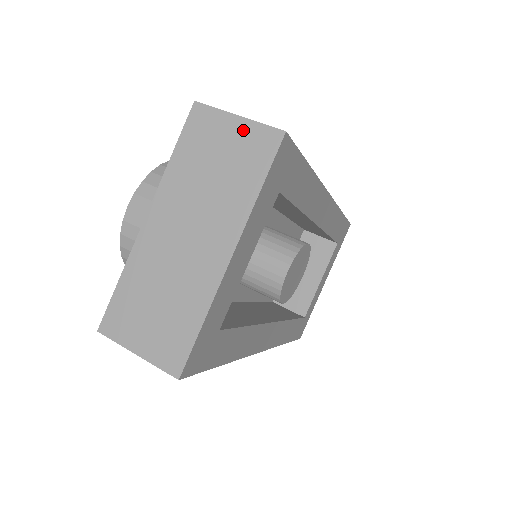
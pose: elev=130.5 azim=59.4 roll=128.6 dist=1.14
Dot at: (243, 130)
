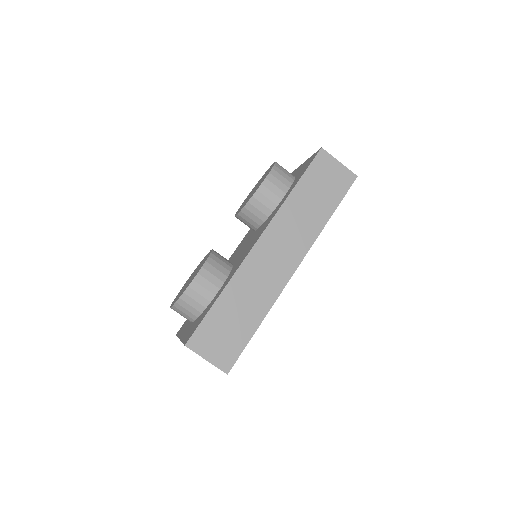
Dot at: occluded
